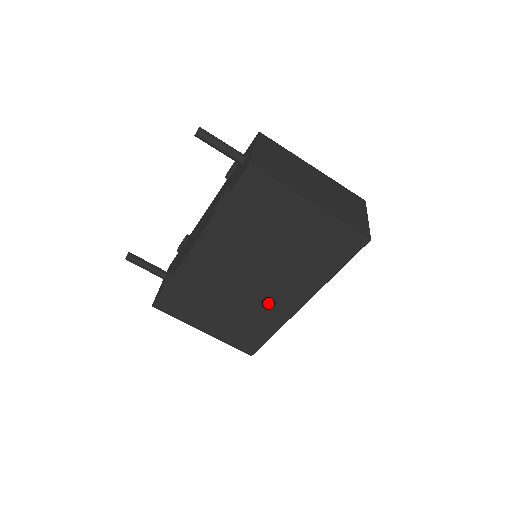
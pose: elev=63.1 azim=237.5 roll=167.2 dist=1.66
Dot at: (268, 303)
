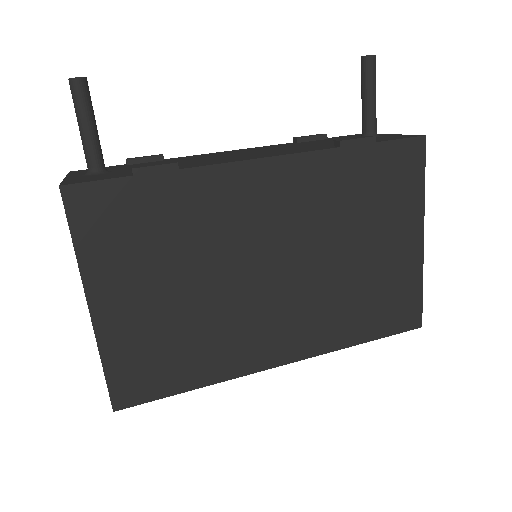
Dot at: (248, 329)
